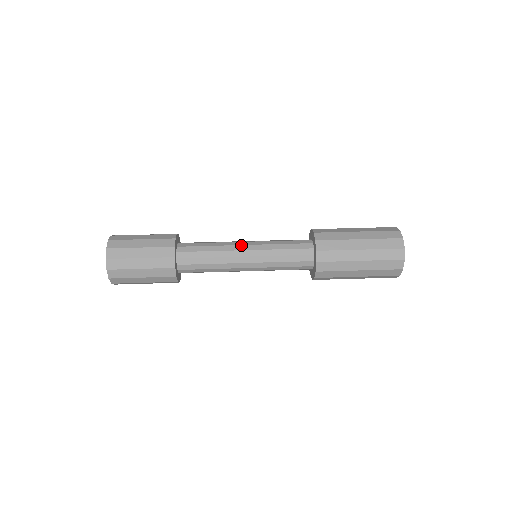
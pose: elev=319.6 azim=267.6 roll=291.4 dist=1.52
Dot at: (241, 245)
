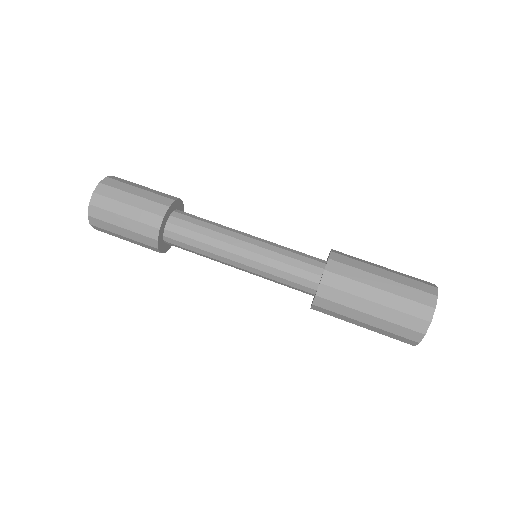
Dot at: (240, 240)
